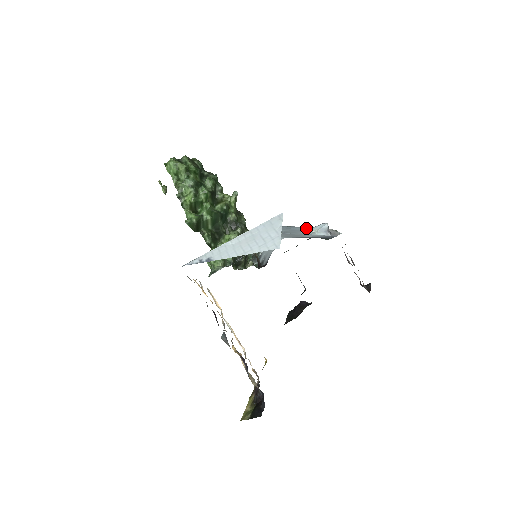
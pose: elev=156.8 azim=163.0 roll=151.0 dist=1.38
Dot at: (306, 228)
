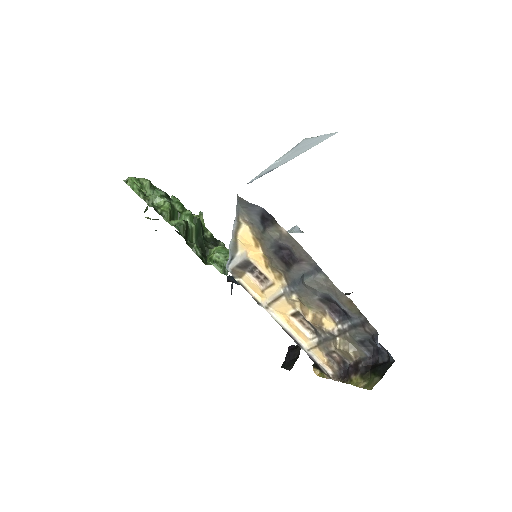
Dot at: occluded
